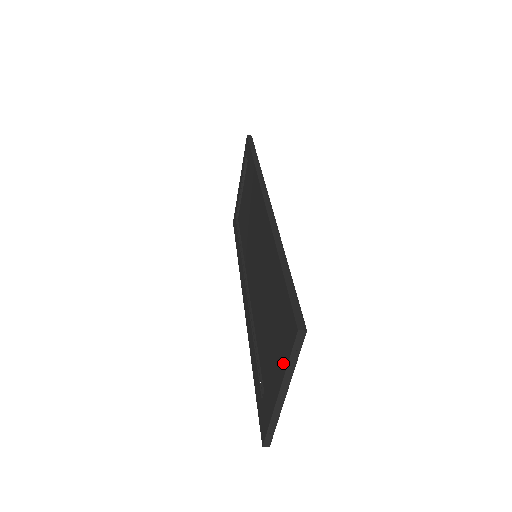
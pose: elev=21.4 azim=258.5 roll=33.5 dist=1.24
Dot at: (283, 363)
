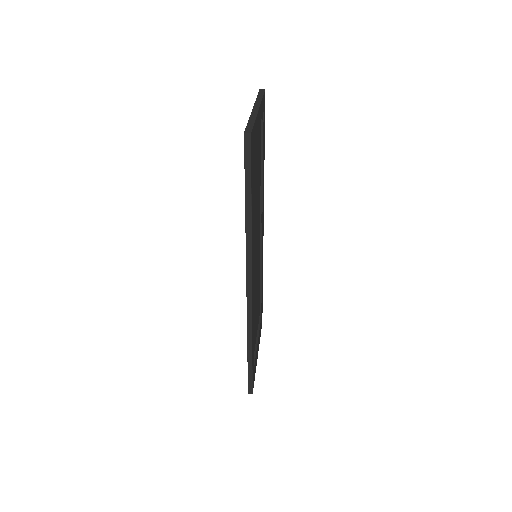
Dot at: occluded
